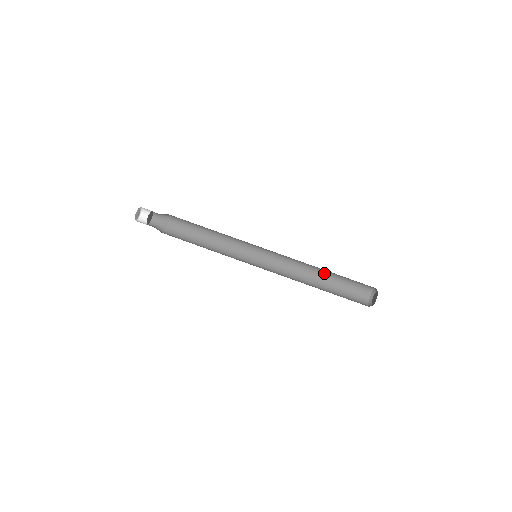
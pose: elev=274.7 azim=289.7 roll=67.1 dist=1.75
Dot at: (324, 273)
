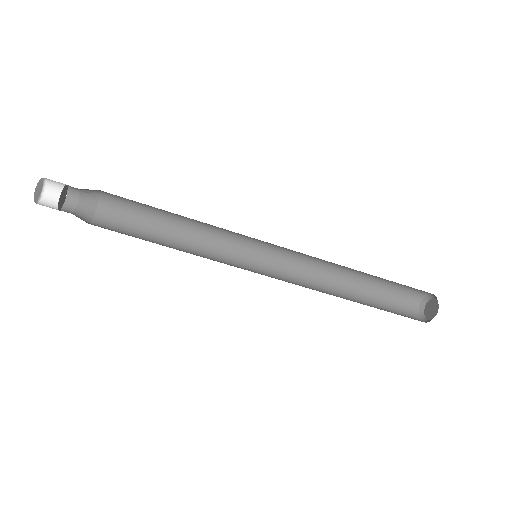
Dot at: (355, 278)
